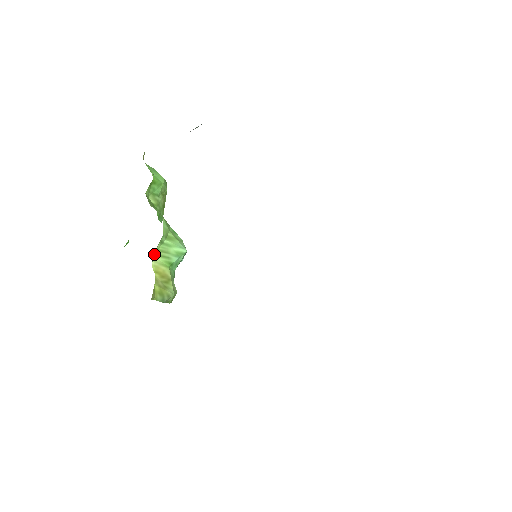
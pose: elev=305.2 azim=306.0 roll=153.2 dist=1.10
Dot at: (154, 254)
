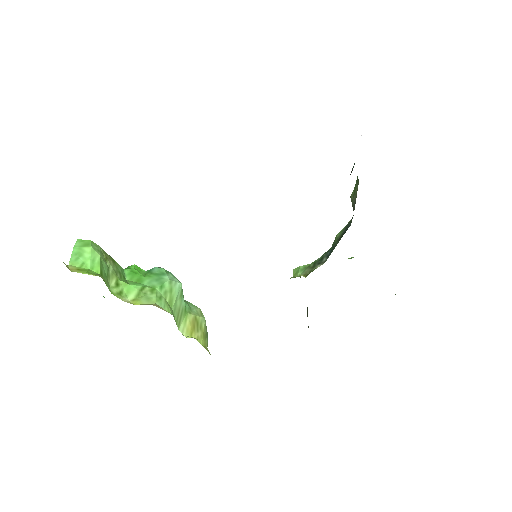
Dot at: occluded
